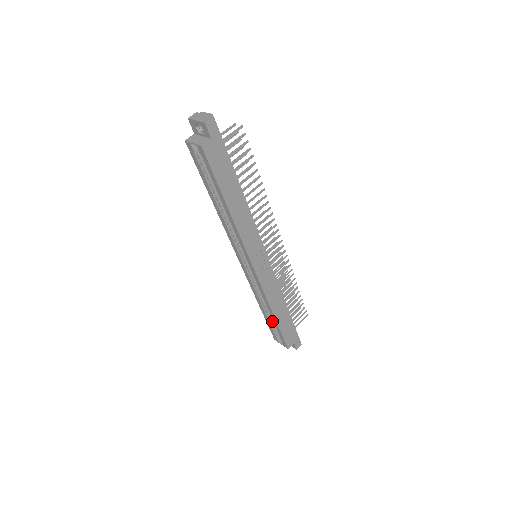
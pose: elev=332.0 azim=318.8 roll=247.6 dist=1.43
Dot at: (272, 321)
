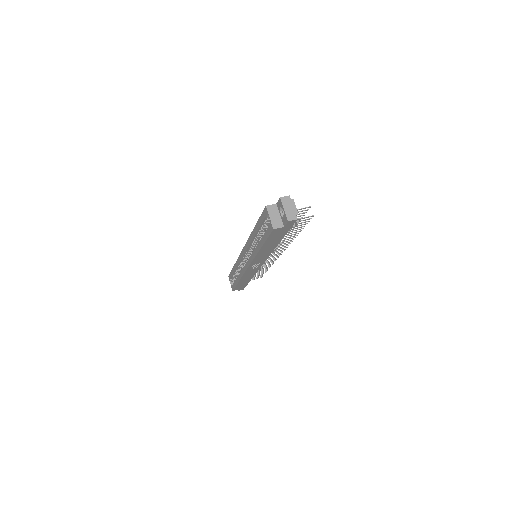
Dot at: (235, 274)
